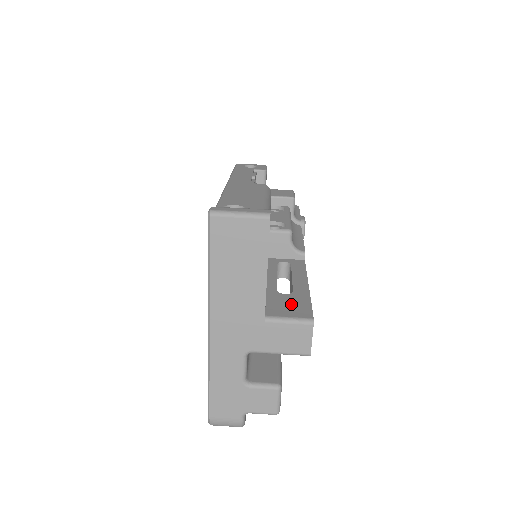
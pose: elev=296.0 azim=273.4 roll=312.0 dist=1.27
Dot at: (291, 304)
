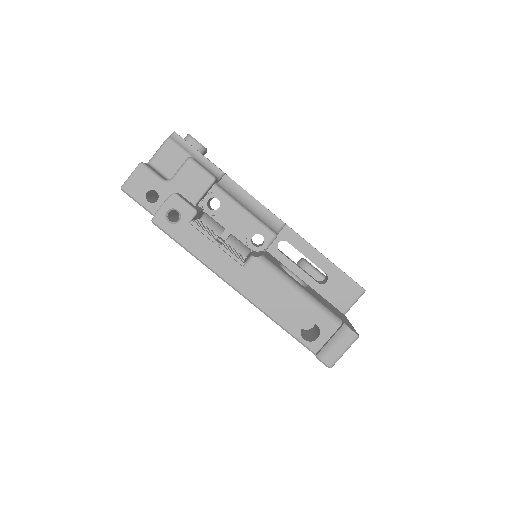
Dot at: (341, 289)
